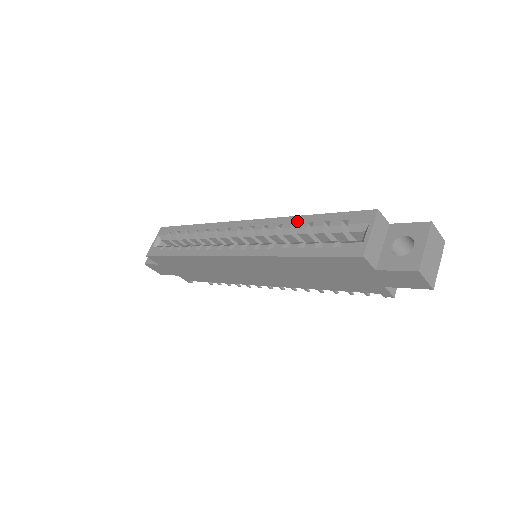
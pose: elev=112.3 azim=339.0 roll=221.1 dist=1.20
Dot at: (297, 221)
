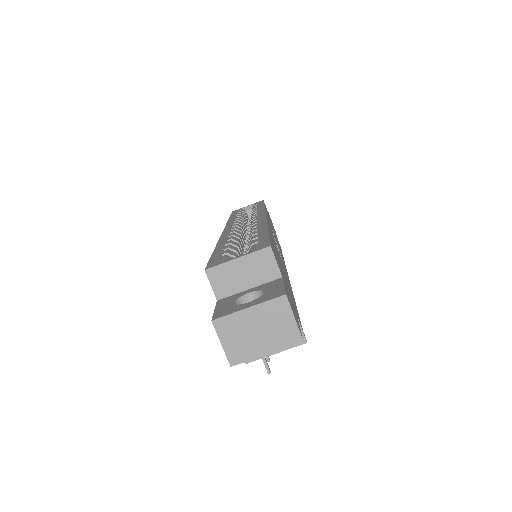
Dot at: (260, 228)
